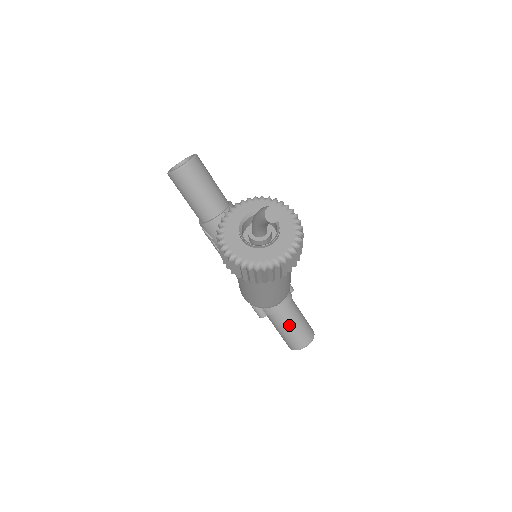
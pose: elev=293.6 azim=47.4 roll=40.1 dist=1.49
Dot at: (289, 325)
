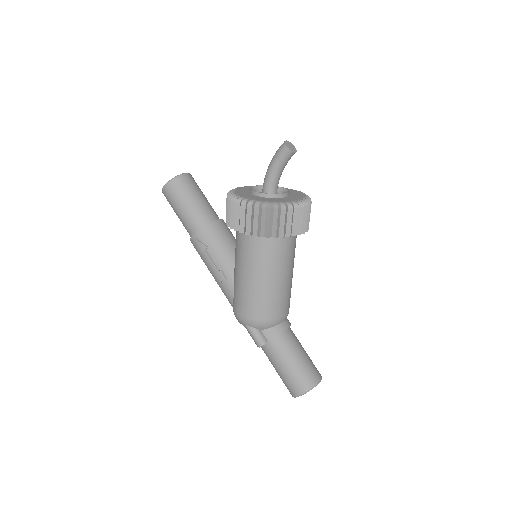
Dot at: (295, 353)
